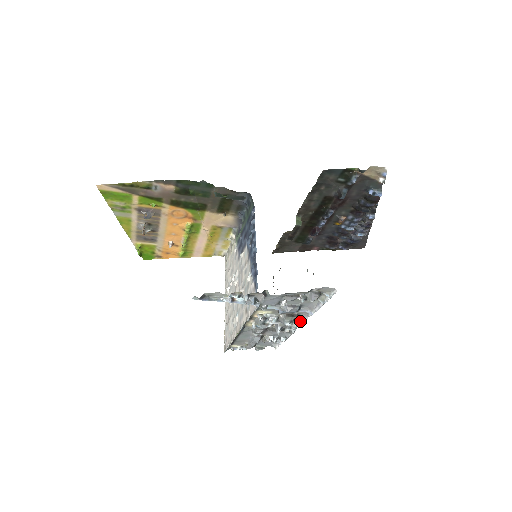
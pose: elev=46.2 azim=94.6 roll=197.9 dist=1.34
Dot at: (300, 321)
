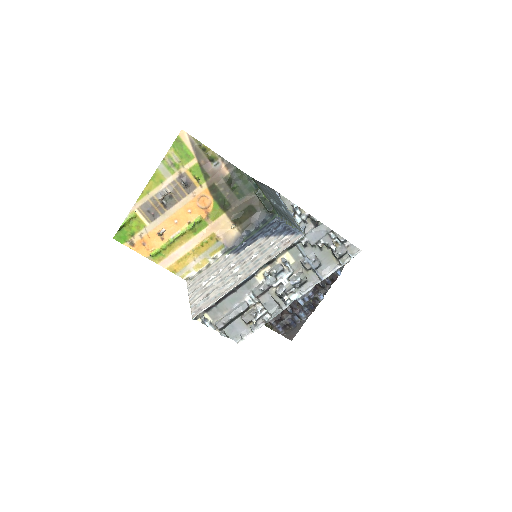
Dot at: (302, 292)
